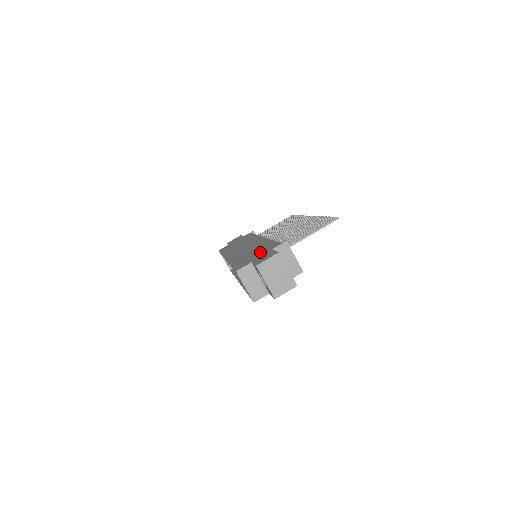
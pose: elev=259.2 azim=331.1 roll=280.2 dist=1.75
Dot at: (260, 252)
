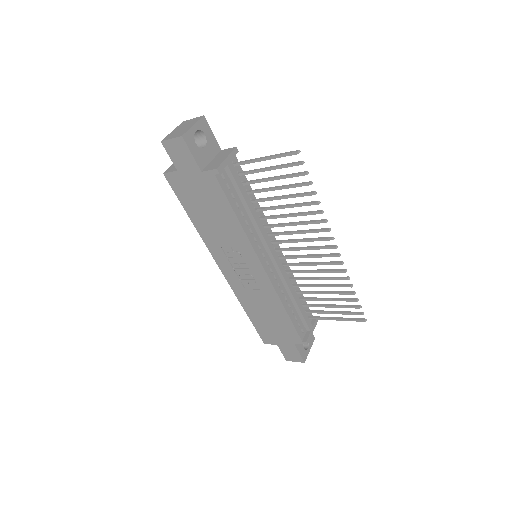
Dot at: occluded
